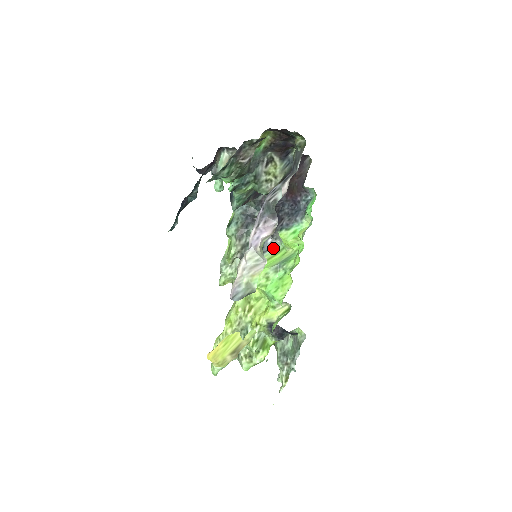
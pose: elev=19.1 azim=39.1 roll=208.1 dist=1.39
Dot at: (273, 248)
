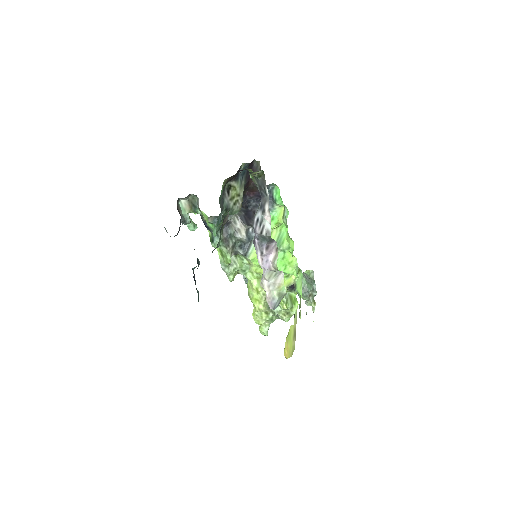
Dot at: occluded
